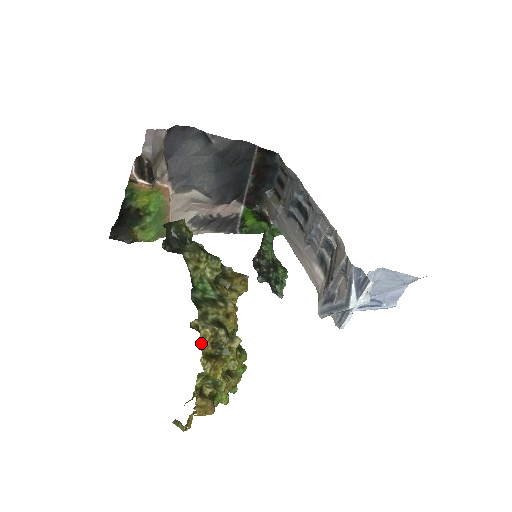
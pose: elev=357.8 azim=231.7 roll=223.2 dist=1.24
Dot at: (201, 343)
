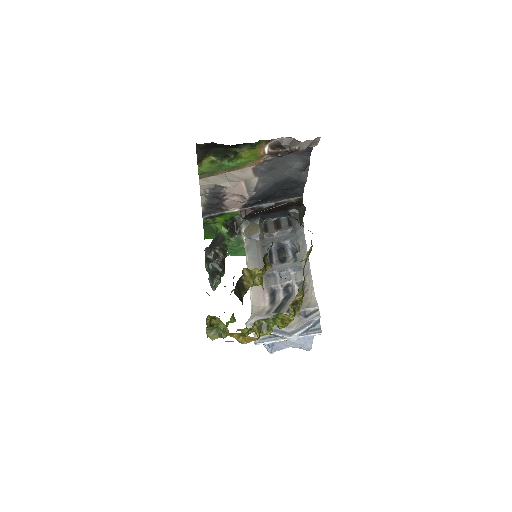
Dot at: (296, 296)
